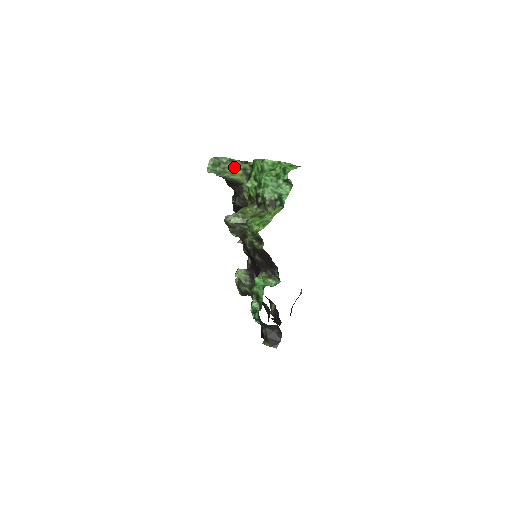
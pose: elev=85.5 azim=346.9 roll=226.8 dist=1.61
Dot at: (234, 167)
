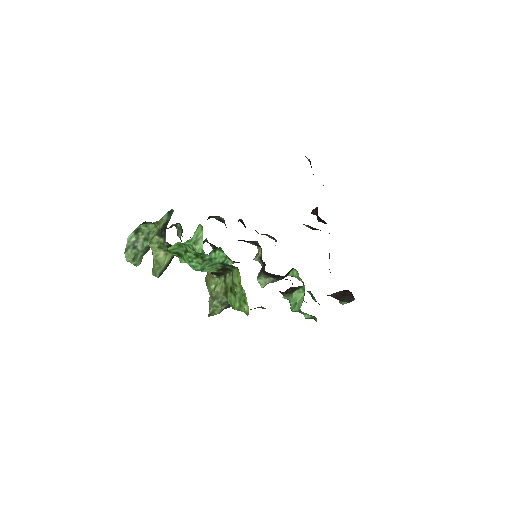
Dot at: (147, 234)
